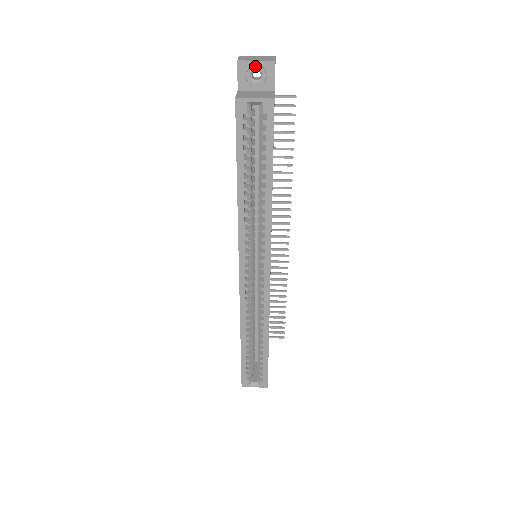
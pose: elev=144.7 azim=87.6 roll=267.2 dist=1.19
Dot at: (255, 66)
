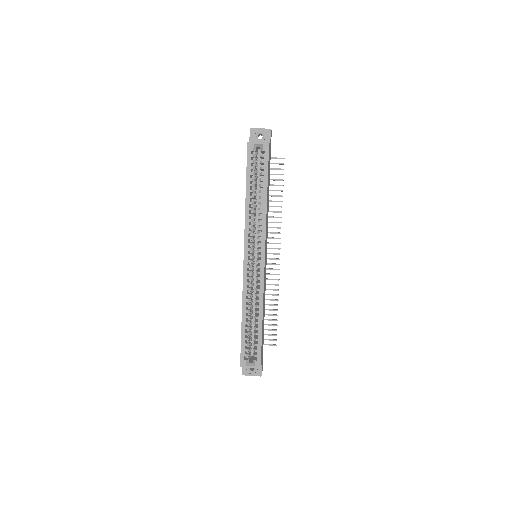
Dot at: (260, 131)
